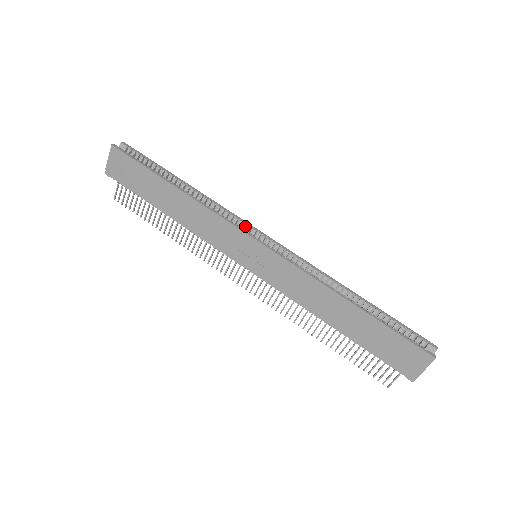
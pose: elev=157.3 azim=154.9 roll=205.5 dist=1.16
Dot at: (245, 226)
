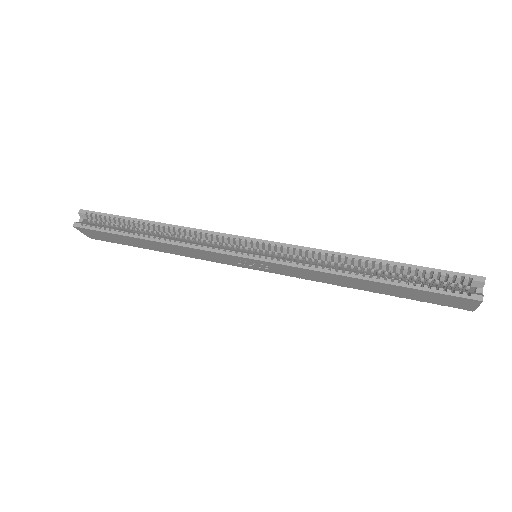
Dot at: (226, 240)
